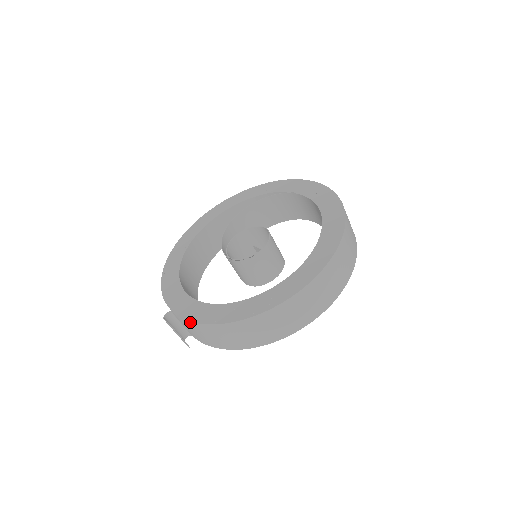
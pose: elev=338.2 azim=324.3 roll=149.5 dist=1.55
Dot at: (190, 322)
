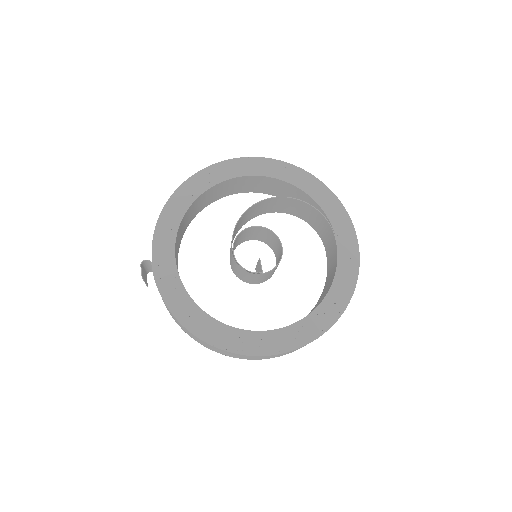
Dot at: (160, 294)
